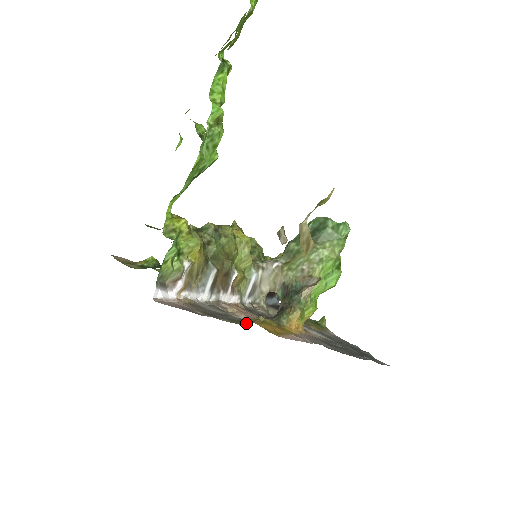
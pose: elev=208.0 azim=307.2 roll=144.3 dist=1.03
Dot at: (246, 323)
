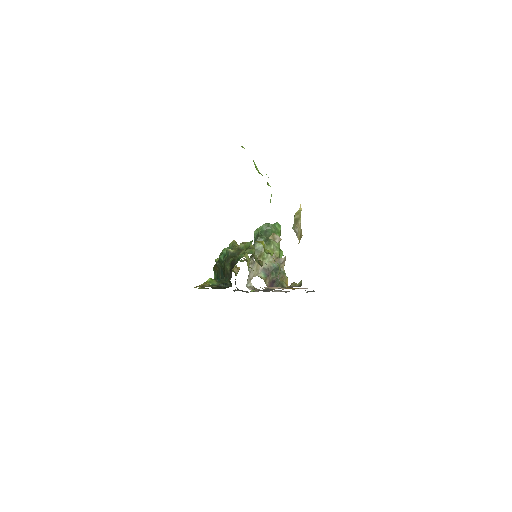
Dot at: (298, 286)
